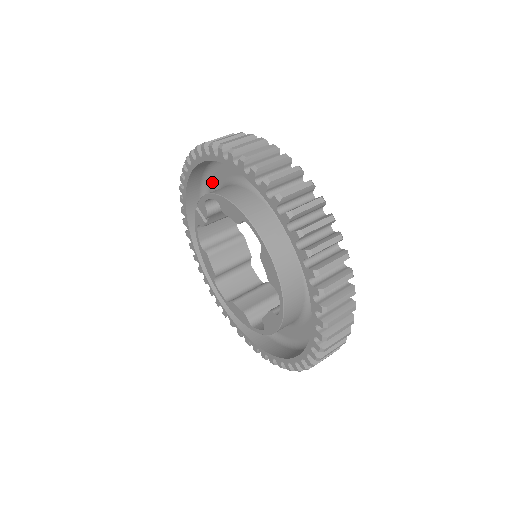
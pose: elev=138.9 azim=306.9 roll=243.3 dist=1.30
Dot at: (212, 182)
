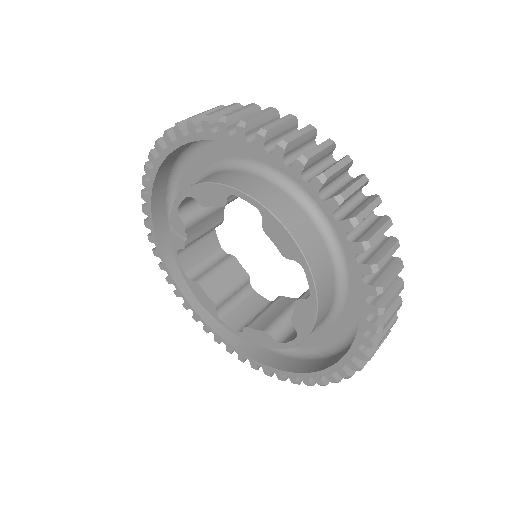
Dot at: occluded
